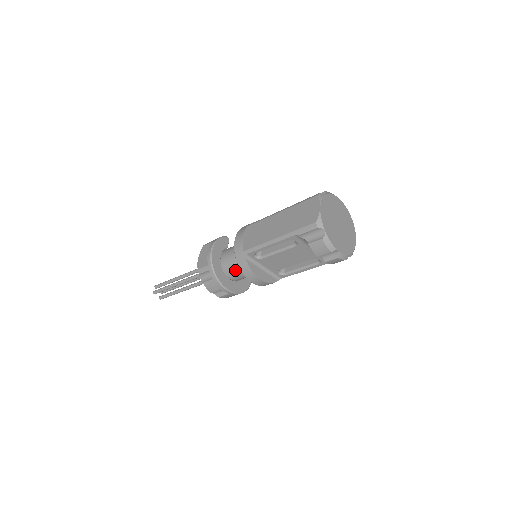
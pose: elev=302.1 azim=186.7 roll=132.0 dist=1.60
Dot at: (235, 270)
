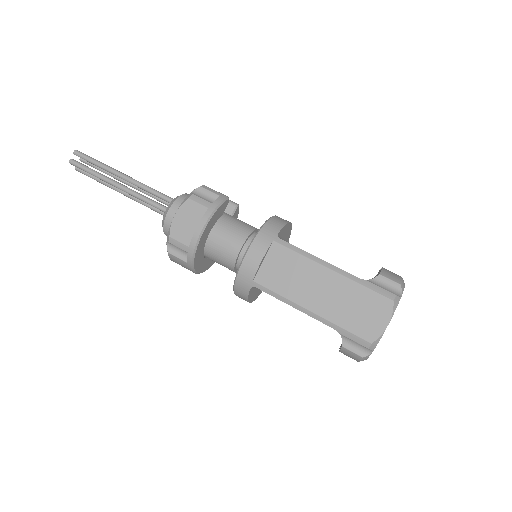
Dot at: (221, 263)
